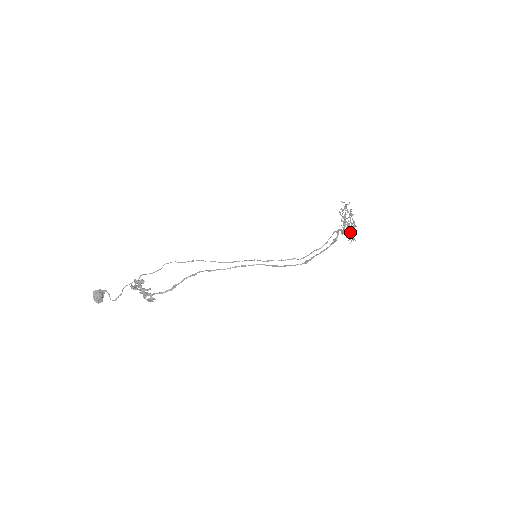
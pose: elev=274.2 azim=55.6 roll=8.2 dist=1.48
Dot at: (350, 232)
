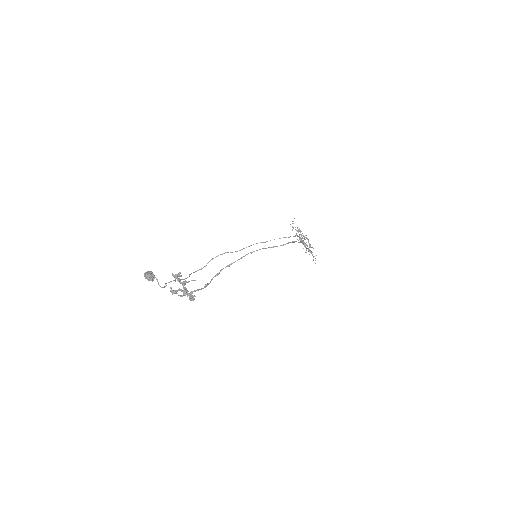
Dot at: (309, 249)
